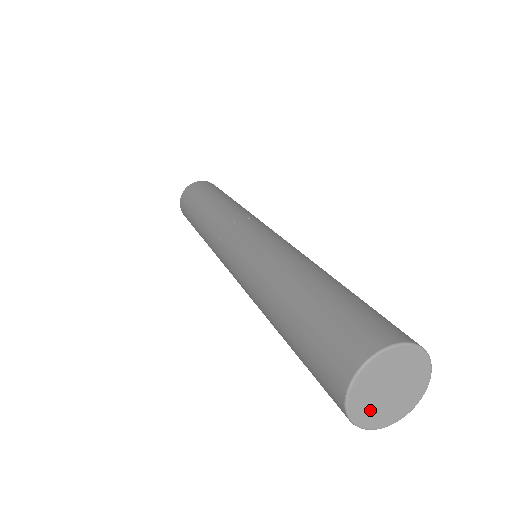
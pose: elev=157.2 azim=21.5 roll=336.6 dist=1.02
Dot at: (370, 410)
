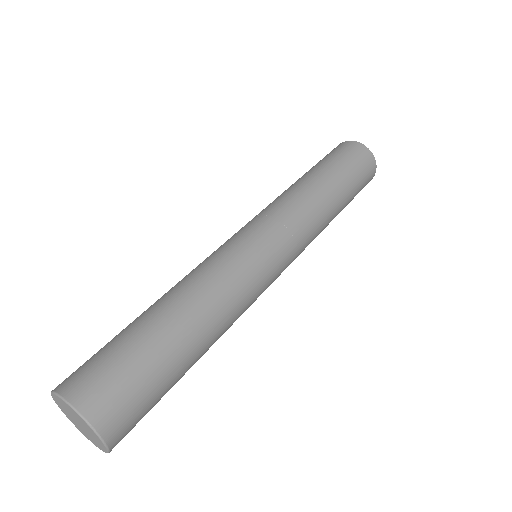
Dot at: (87, 435)
